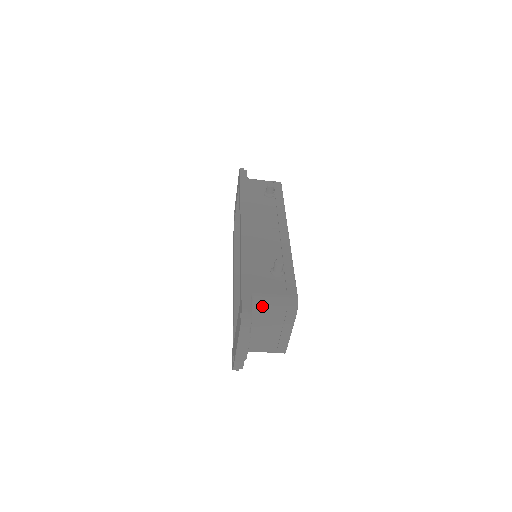
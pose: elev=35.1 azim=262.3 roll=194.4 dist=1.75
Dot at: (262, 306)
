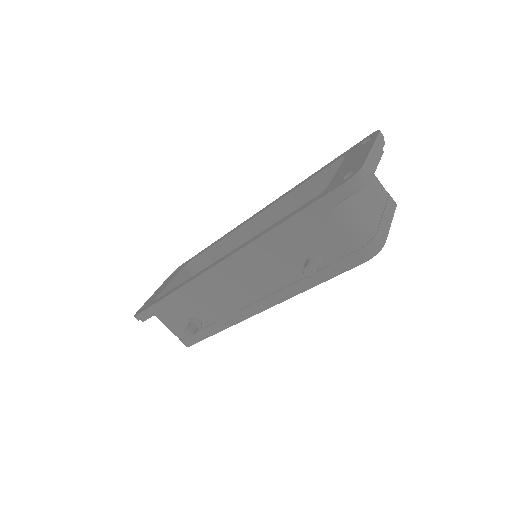
Dot at: occluded
